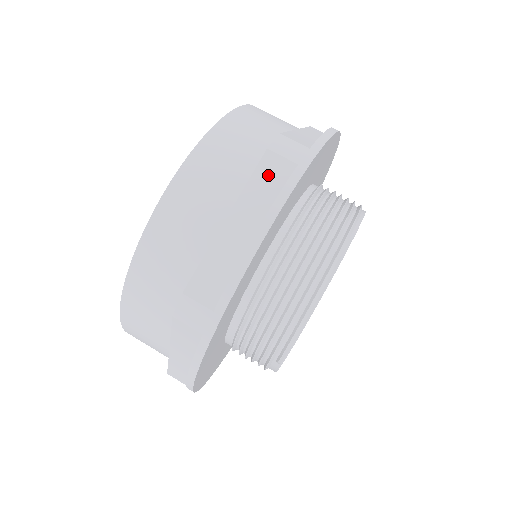
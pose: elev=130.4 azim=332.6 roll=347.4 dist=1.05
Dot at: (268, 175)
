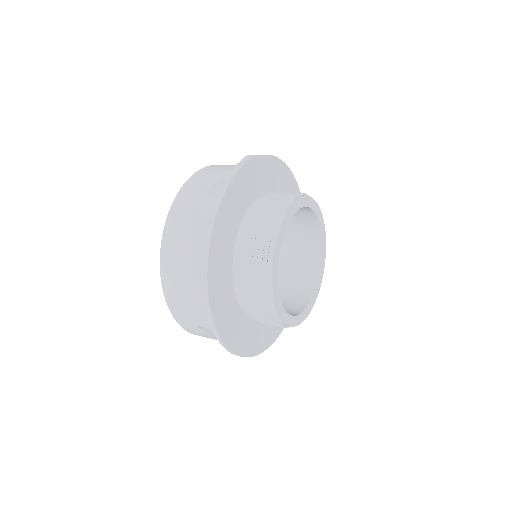
Dot at: (200, 227)
